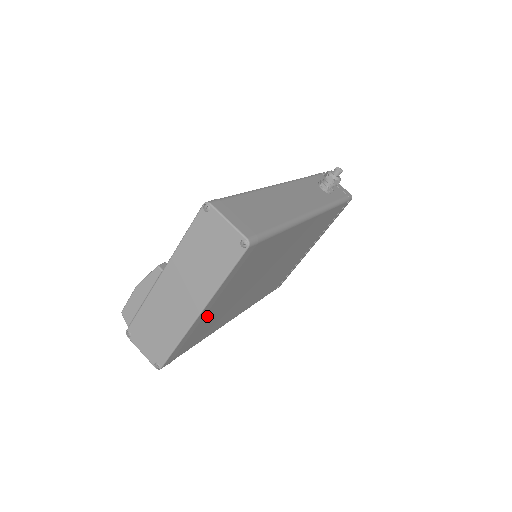
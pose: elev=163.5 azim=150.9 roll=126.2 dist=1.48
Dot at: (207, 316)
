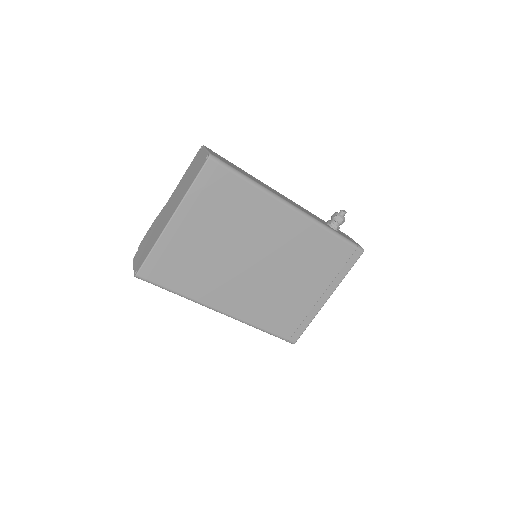
Dot at: (182, 238)
